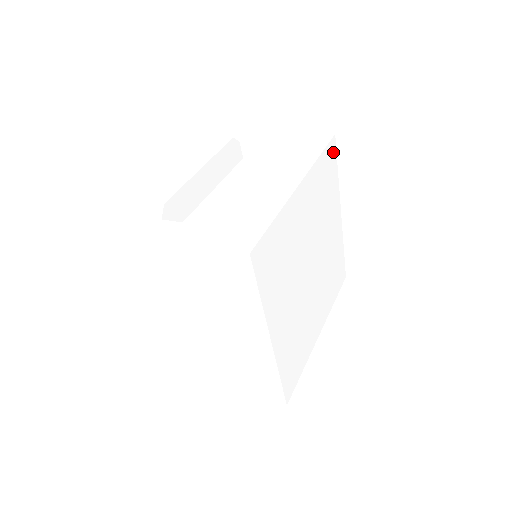
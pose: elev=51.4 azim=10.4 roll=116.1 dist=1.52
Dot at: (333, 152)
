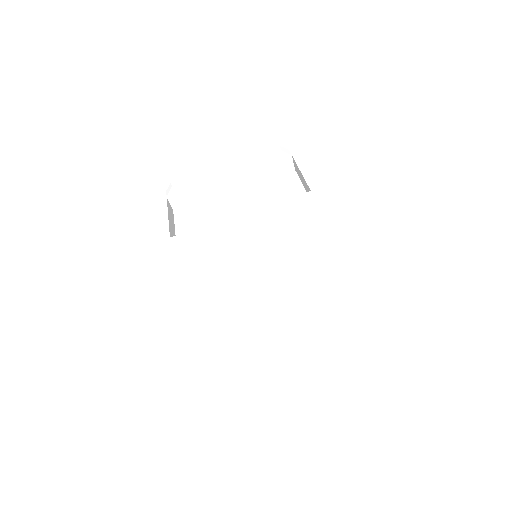
Dot at: (336, 212)
